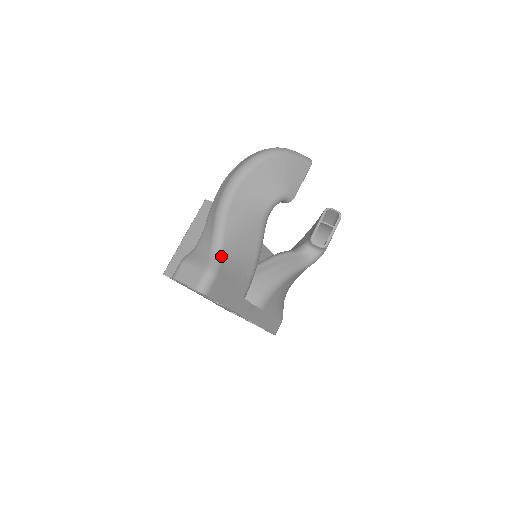
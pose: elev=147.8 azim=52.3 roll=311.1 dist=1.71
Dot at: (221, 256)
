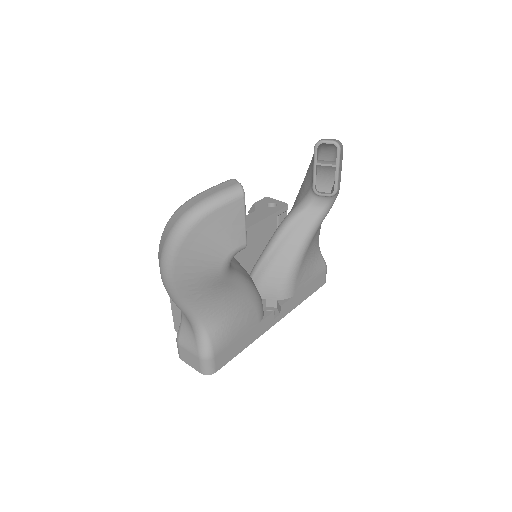
Dot at: (206, 334)
